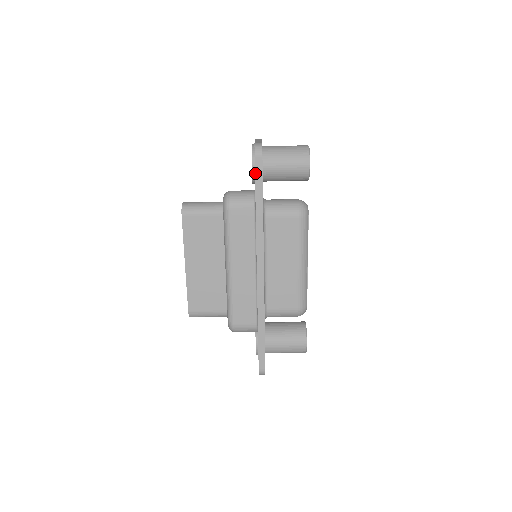
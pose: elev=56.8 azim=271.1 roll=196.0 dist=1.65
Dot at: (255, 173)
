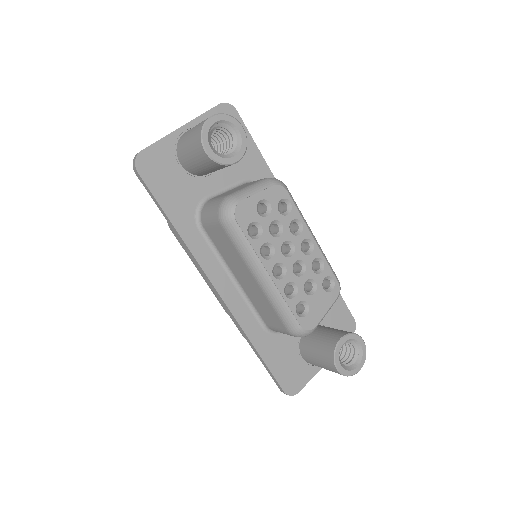
Dot at: (147, 191)
